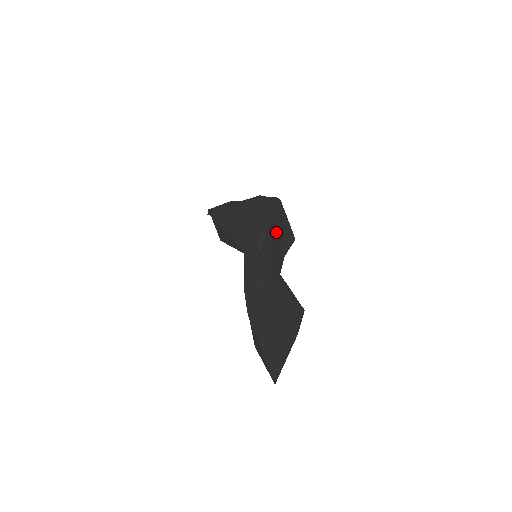
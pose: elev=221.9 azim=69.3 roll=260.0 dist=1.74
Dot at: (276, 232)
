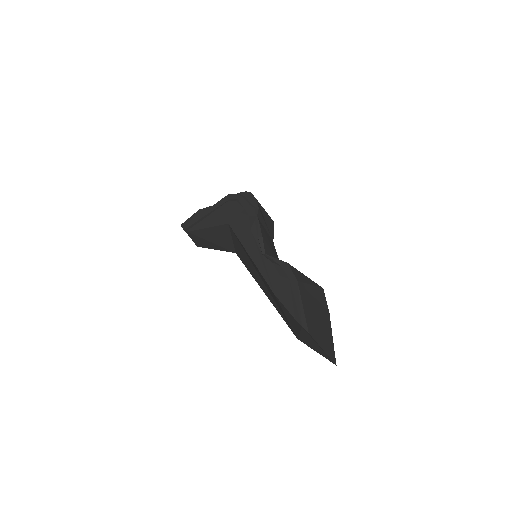
Dot at: (263, 226)
